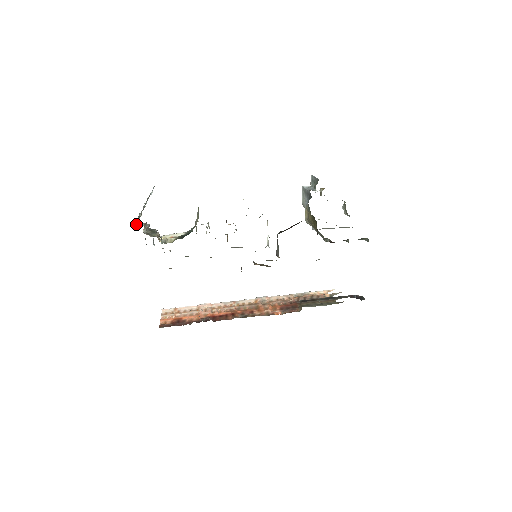
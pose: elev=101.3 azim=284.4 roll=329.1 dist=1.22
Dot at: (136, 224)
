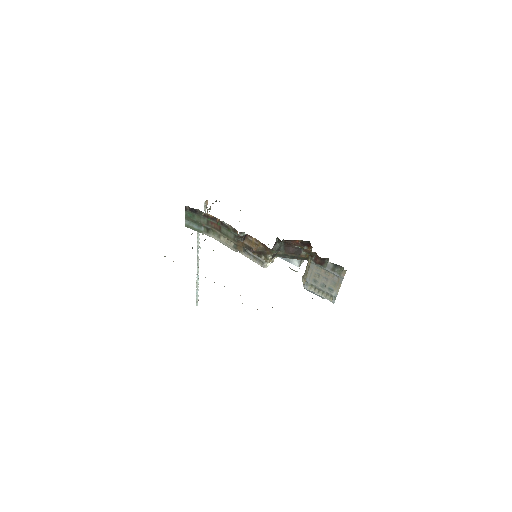
Dot at: occluded
